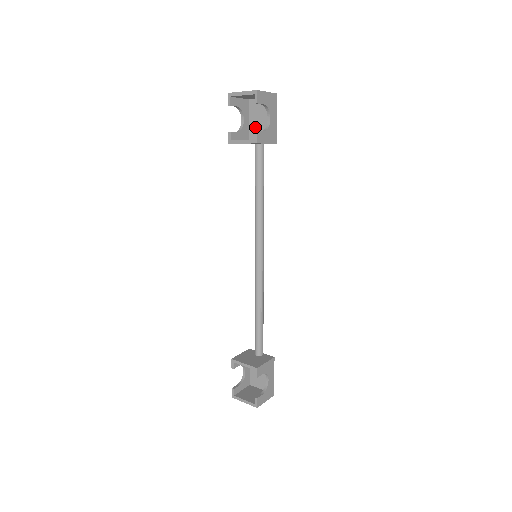
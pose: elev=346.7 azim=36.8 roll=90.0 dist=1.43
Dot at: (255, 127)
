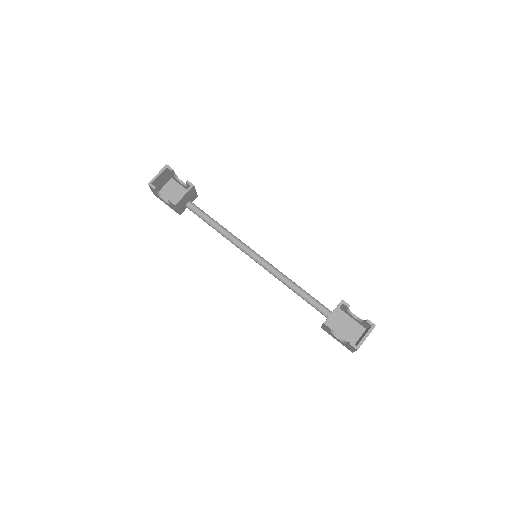
Dot at: occluded
